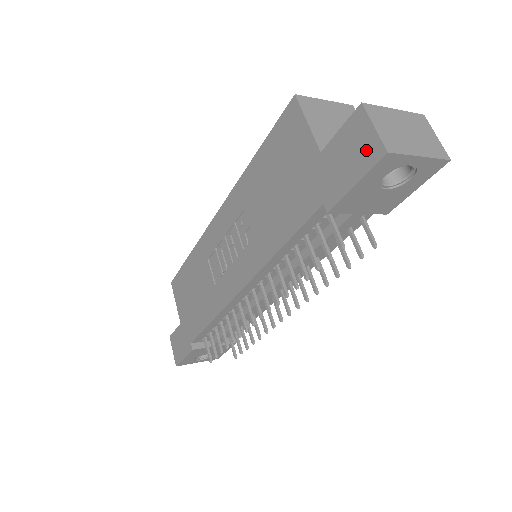
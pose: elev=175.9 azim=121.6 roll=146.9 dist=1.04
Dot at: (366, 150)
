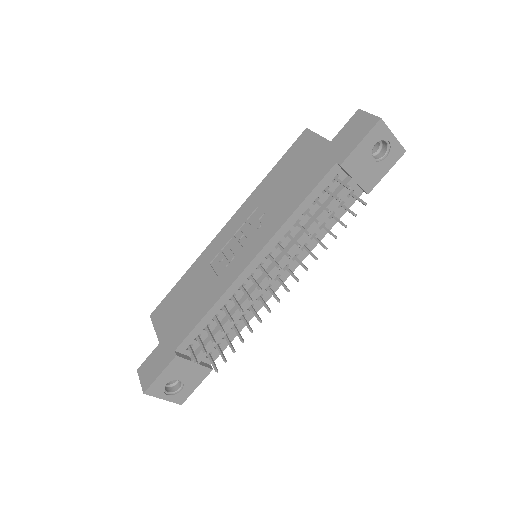
Dot at: (366, 124)
